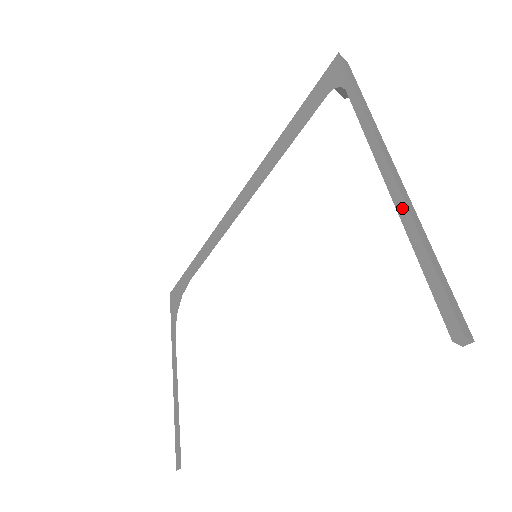
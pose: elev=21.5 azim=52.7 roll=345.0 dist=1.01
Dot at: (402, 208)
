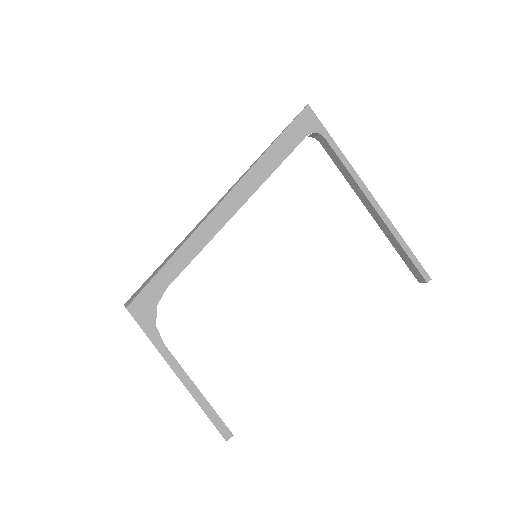
Dot at: (388, 222)
